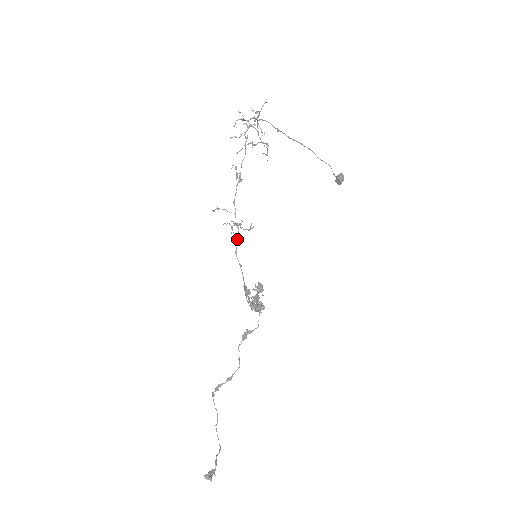
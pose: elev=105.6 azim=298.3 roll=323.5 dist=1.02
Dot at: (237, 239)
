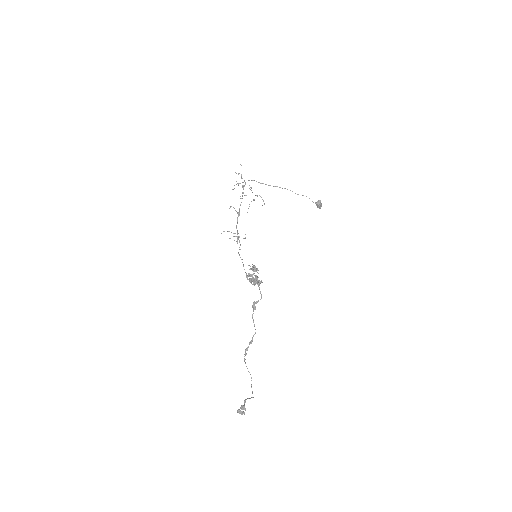
Dot at: occluded
